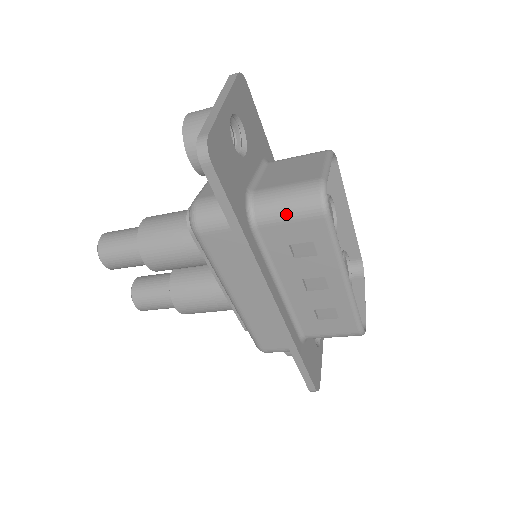
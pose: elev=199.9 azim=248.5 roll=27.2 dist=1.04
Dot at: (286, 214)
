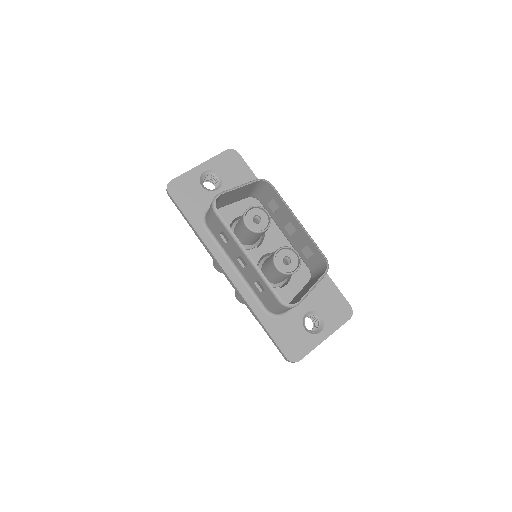
Dot at: (209, 216)
